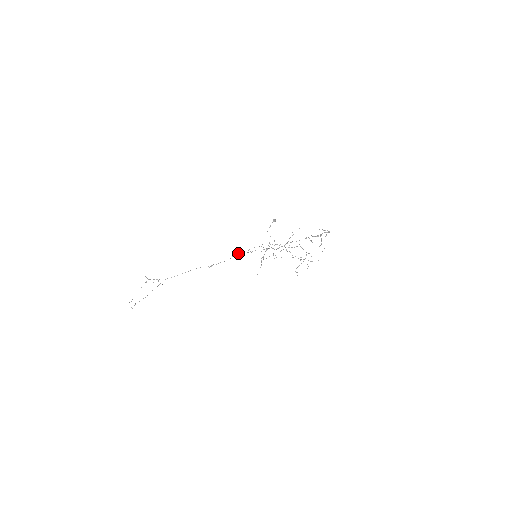
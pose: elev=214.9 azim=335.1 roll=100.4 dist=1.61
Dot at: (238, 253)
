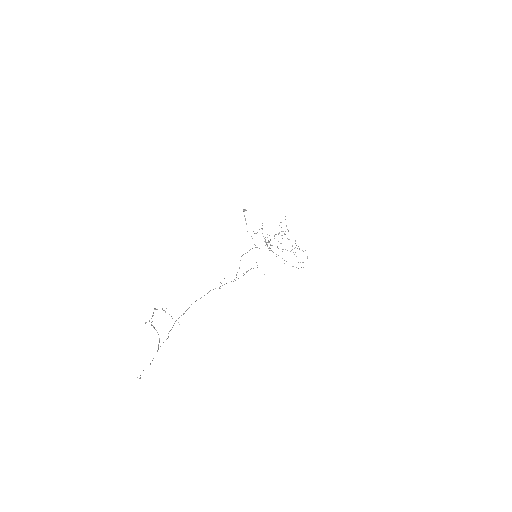
Dot at: occluded
